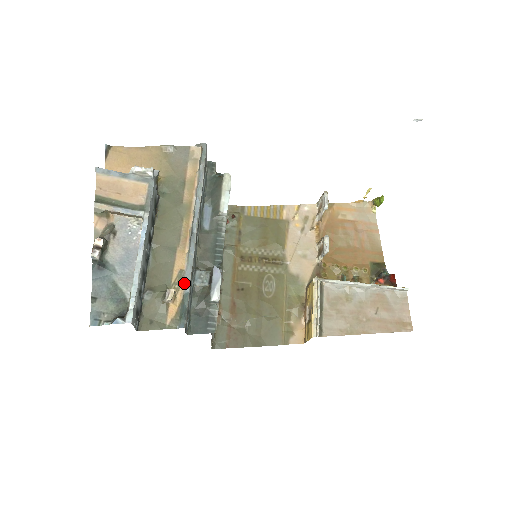
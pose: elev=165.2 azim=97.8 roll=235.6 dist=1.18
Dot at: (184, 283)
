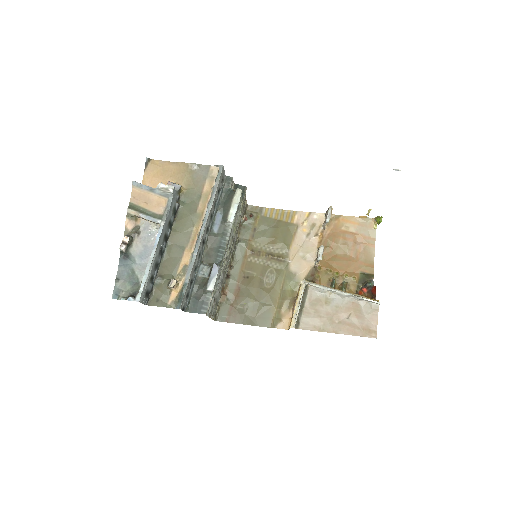
Dot at: (186, 275)
